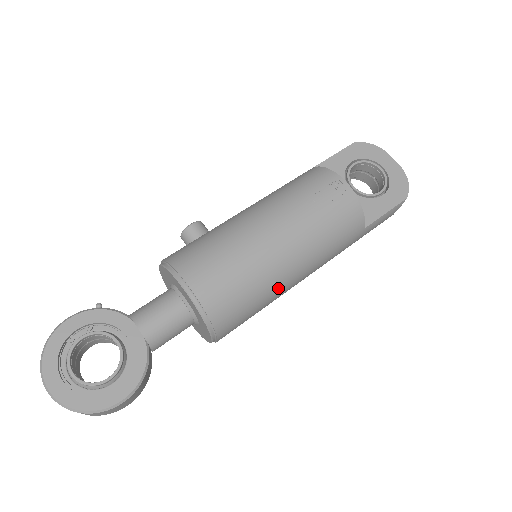
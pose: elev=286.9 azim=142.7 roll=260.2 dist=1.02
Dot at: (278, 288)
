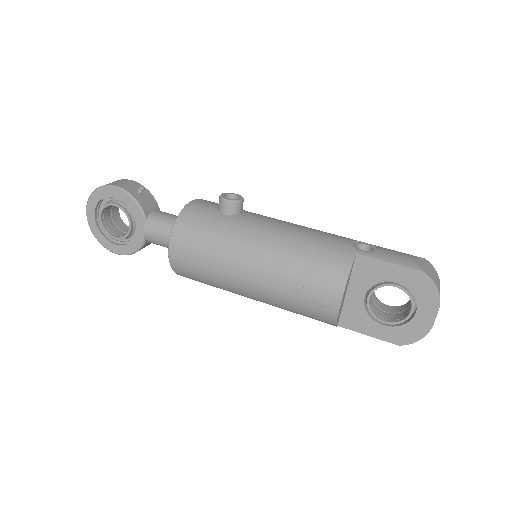
Dot at: occluded
